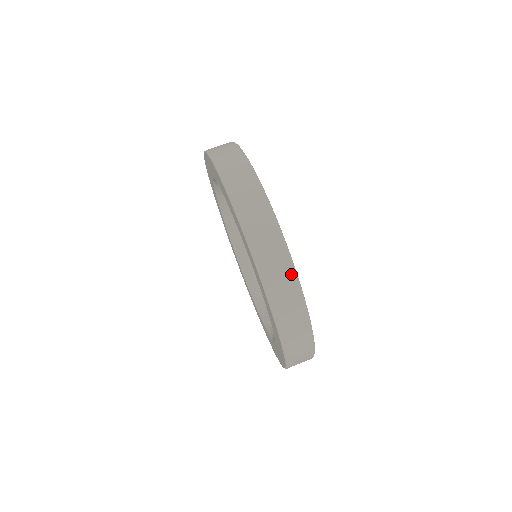
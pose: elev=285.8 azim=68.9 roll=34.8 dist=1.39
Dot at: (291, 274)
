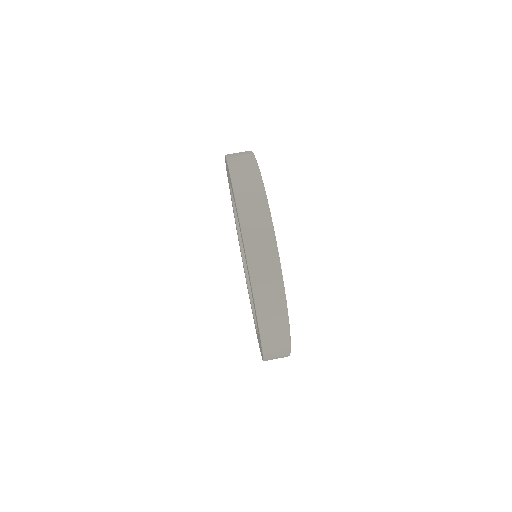
Dot at: (286, 353)
